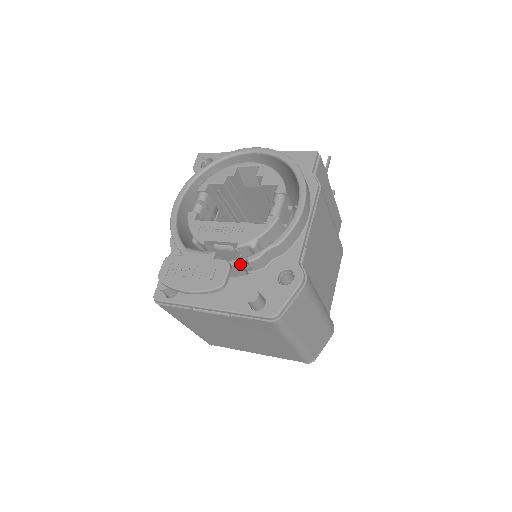
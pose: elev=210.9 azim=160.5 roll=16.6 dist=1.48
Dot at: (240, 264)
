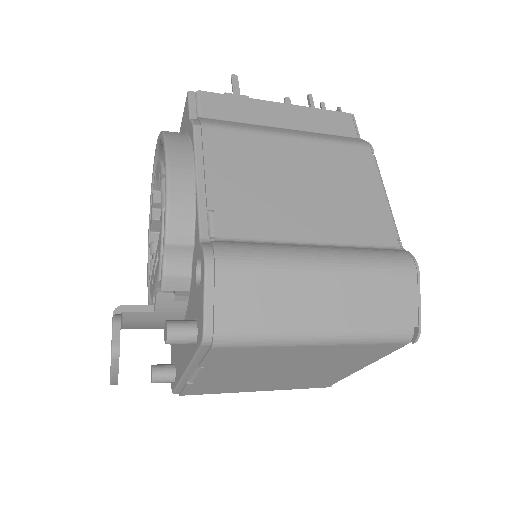
Dot at: (159, 300)
